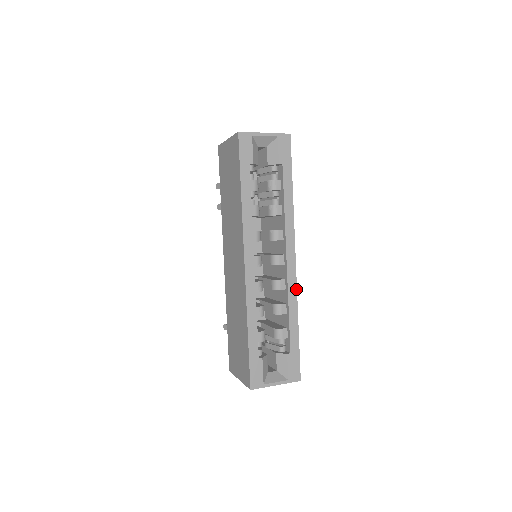
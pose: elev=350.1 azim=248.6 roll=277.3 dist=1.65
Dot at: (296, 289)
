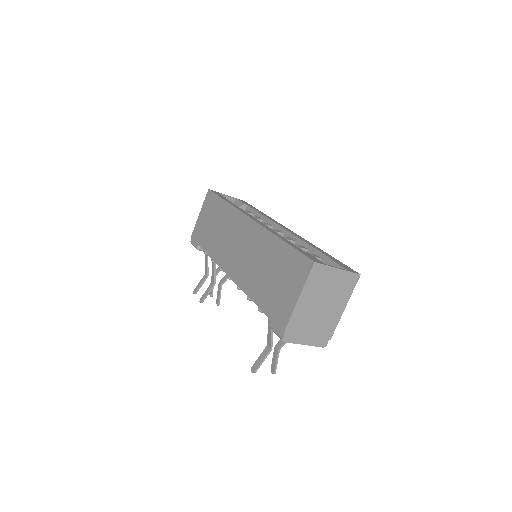
Dot at: (304, 239)
